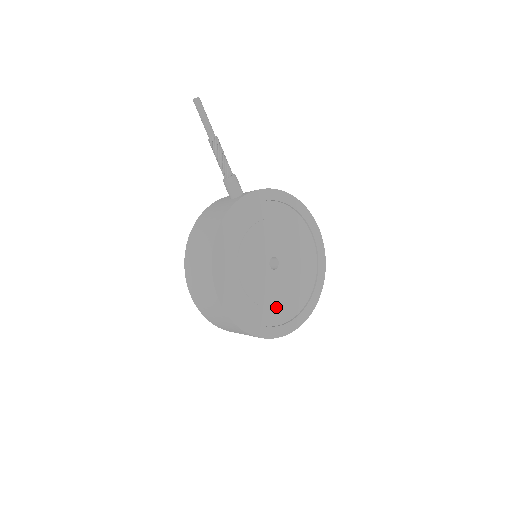
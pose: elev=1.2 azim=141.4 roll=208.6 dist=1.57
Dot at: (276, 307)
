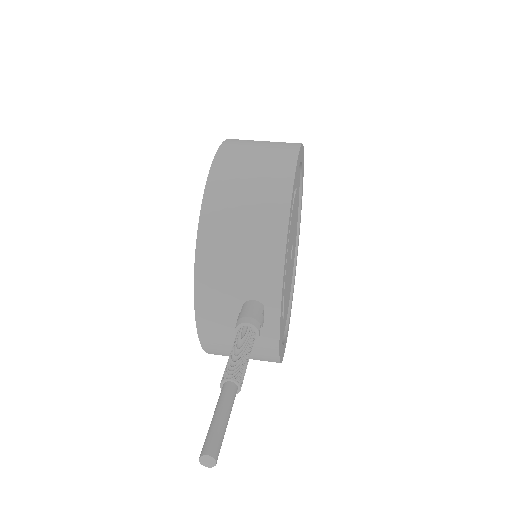
Dot at: occluded
